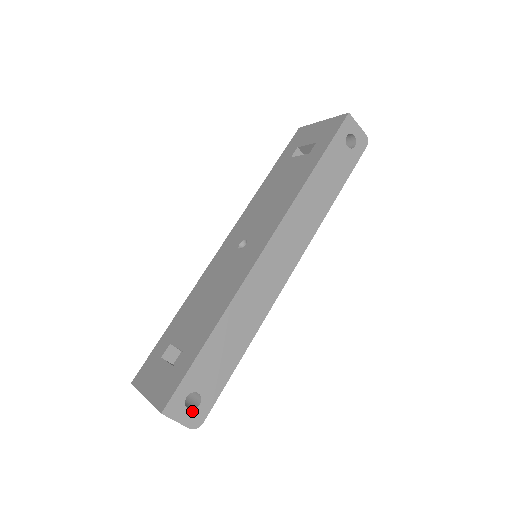
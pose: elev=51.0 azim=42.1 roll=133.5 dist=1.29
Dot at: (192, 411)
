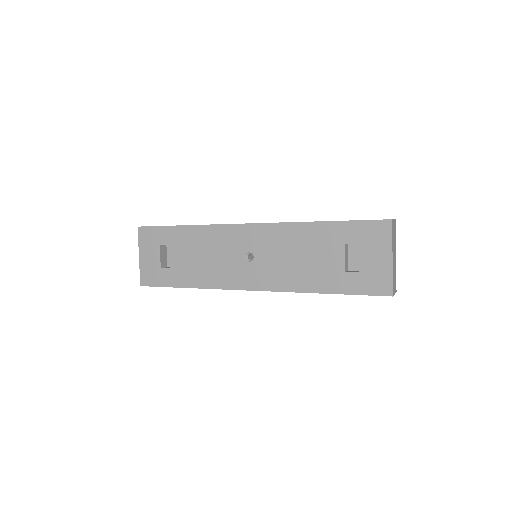
Dot at: occluded
